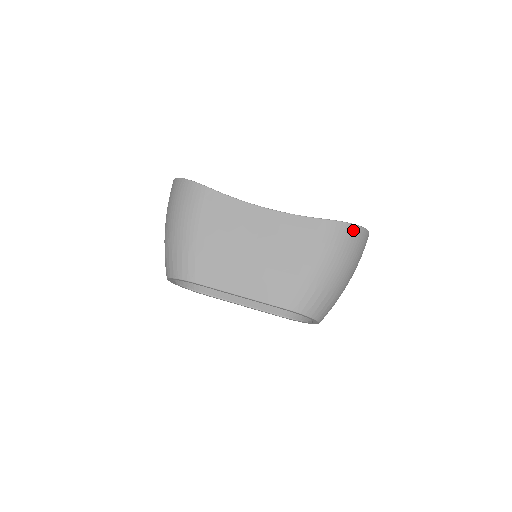
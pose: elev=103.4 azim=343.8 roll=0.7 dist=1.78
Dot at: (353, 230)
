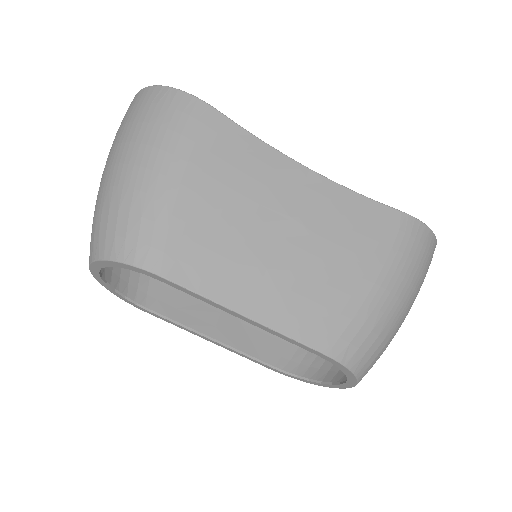
Dot at: (430, 240)
